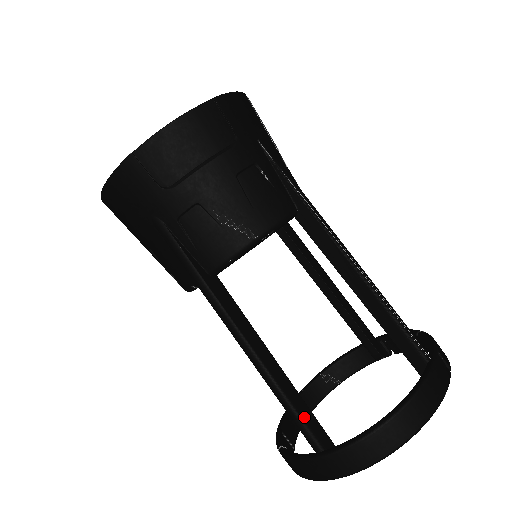
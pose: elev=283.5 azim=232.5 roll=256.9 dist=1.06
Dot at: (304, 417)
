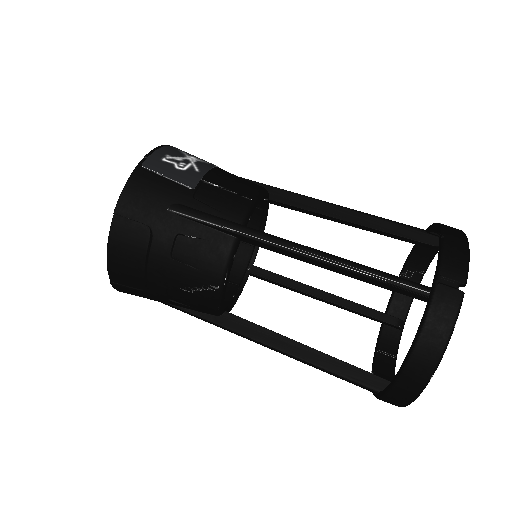
Dot at: (349, 376)
